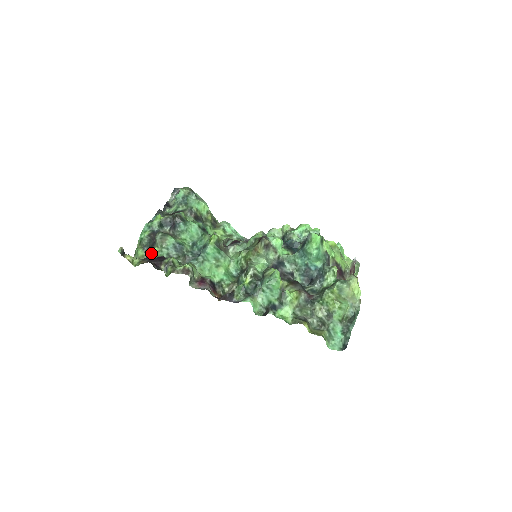
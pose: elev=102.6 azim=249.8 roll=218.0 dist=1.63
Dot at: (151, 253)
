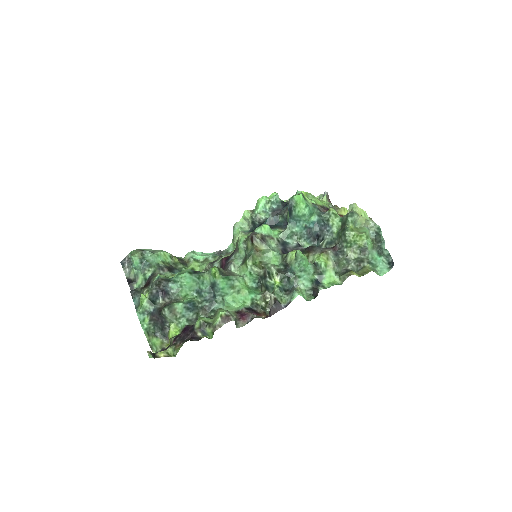
Dot at: (171, 333)
